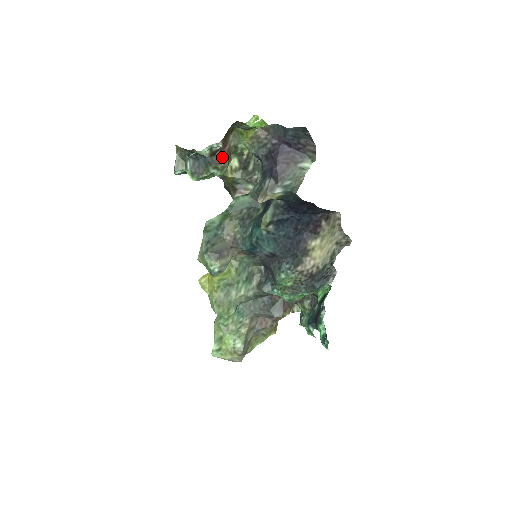
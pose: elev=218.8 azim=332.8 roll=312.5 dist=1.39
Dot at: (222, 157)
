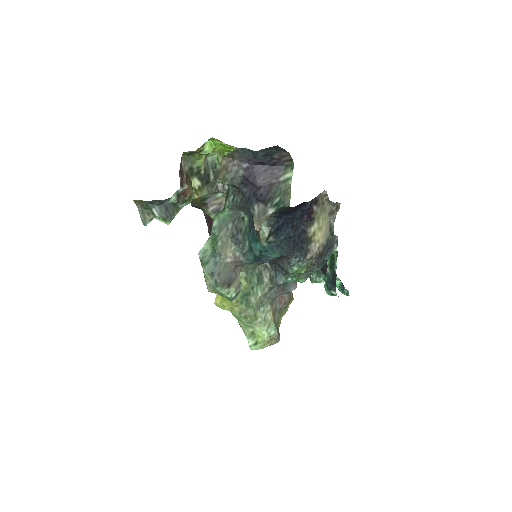
Dot at: (185, 189)
